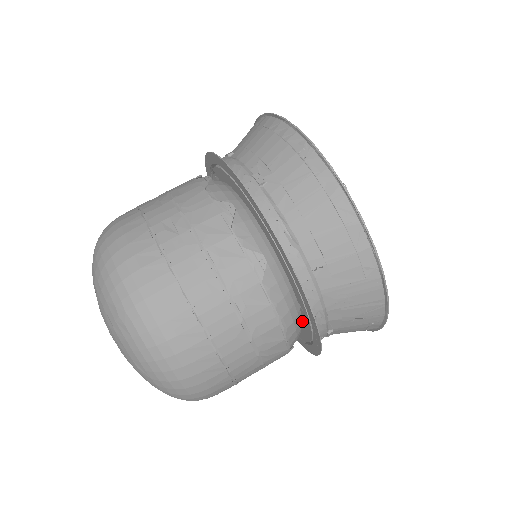
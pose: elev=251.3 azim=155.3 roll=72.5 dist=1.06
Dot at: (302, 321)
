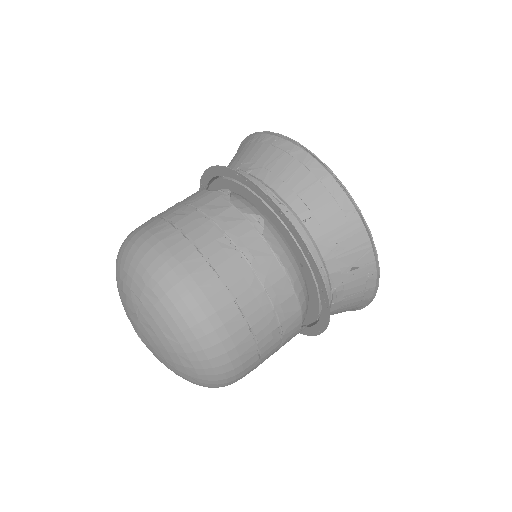
Dot at: (307, 287)
